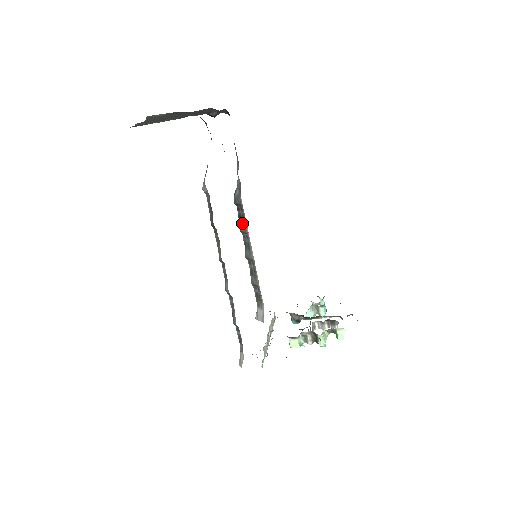
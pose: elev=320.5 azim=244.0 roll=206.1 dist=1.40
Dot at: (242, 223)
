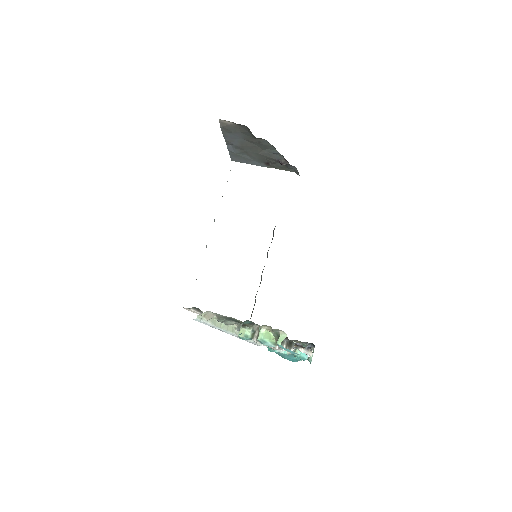
Dot at: occluded
